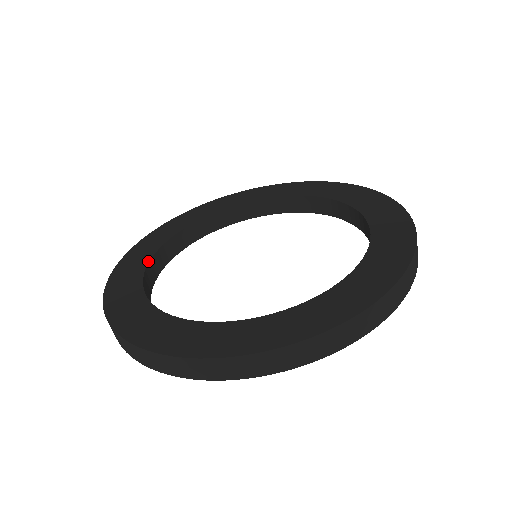
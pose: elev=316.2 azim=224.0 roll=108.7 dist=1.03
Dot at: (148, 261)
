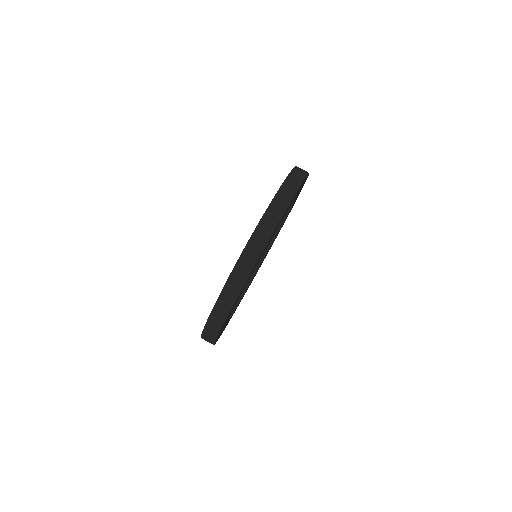
Dot at: occluded
